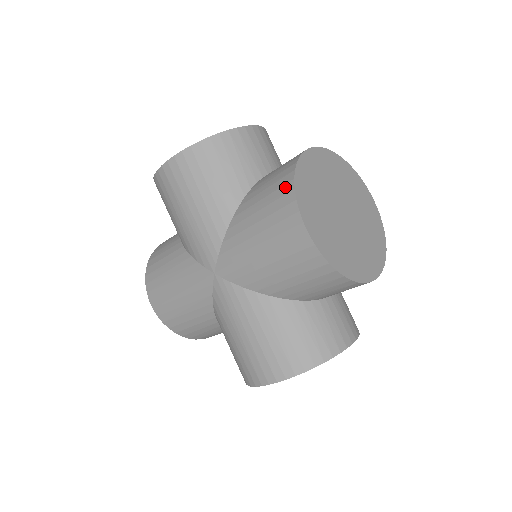
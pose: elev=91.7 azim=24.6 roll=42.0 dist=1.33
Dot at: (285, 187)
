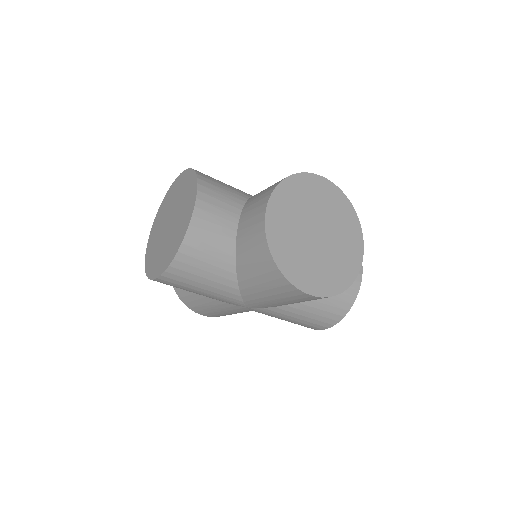
Dot at: (274, 273)
